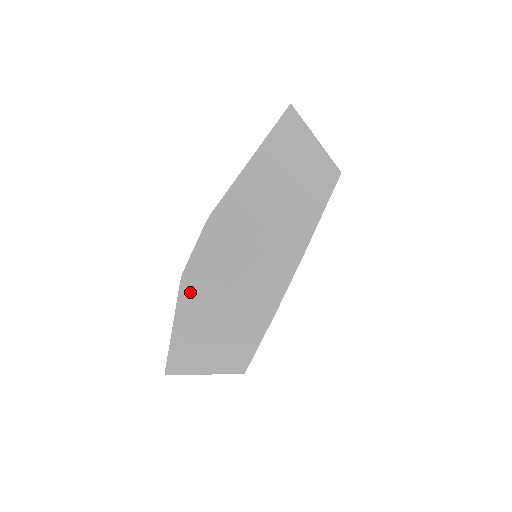
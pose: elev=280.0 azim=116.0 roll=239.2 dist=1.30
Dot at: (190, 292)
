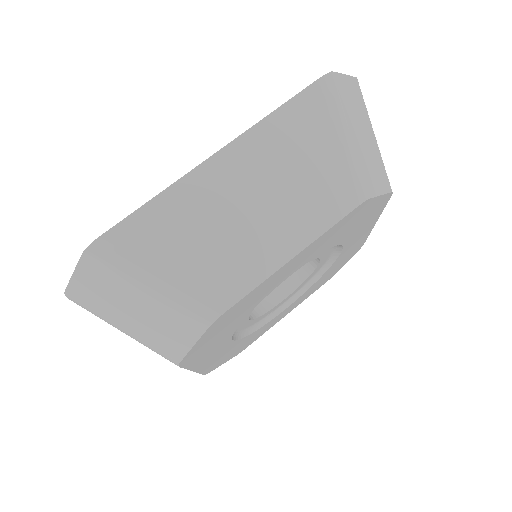
Dot at: occluded
